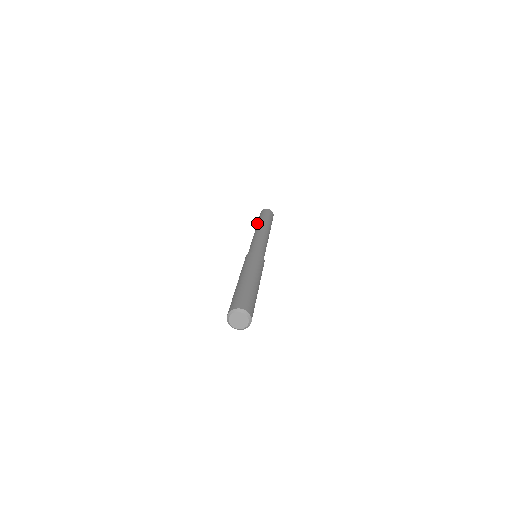
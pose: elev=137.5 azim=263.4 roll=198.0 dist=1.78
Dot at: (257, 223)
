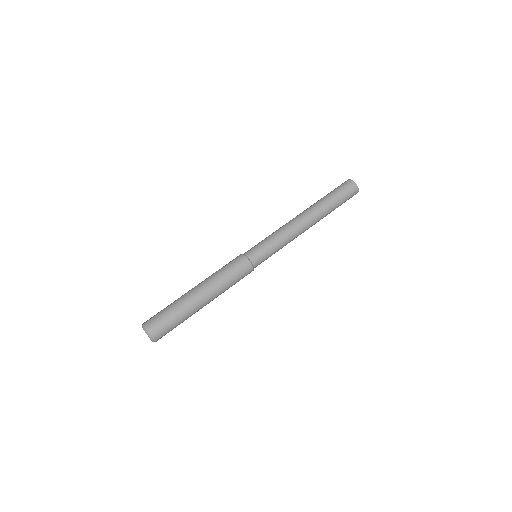
Dot at: (317, 201)
